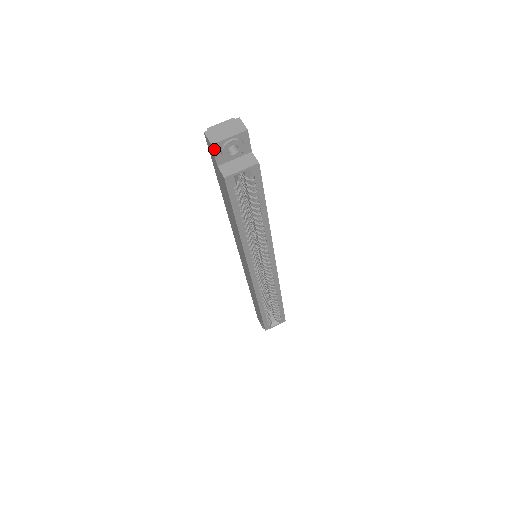
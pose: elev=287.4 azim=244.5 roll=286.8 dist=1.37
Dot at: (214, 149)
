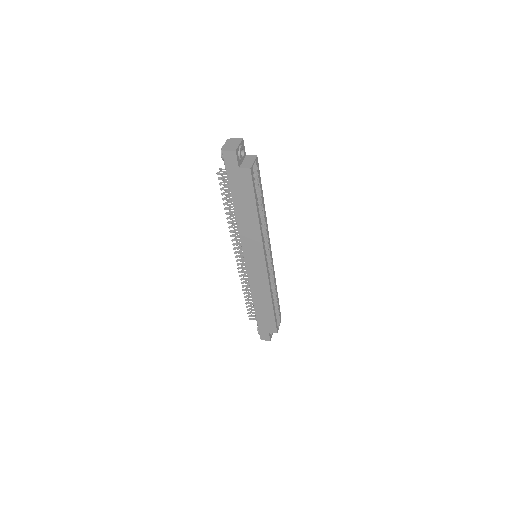
Dot at: (236, 154)
